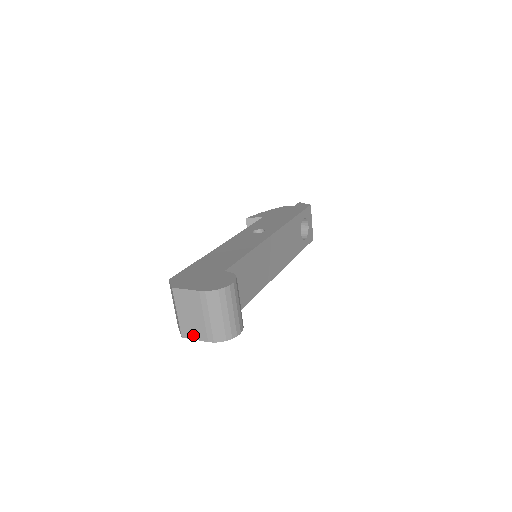
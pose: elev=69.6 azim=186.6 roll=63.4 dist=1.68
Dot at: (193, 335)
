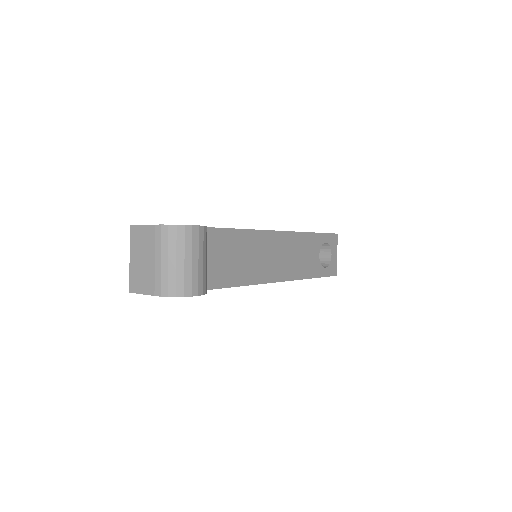
Dot at: (141, 287)
